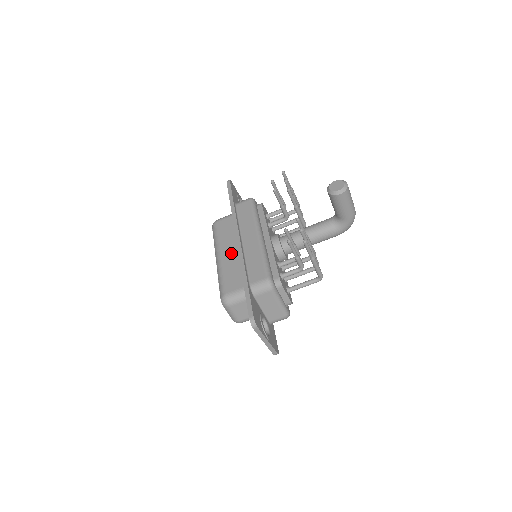
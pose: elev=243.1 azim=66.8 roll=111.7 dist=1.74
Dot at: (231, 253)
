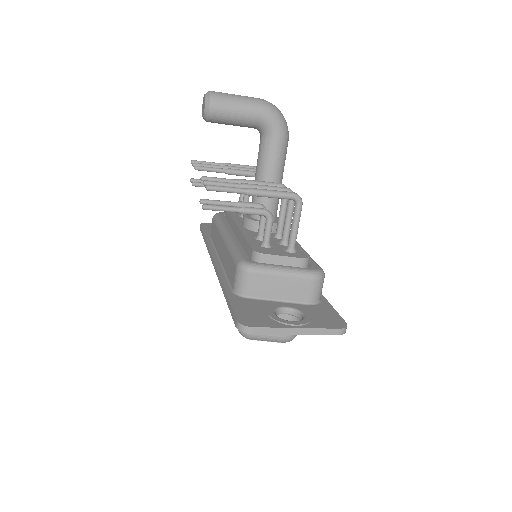
Dot at: occluded
